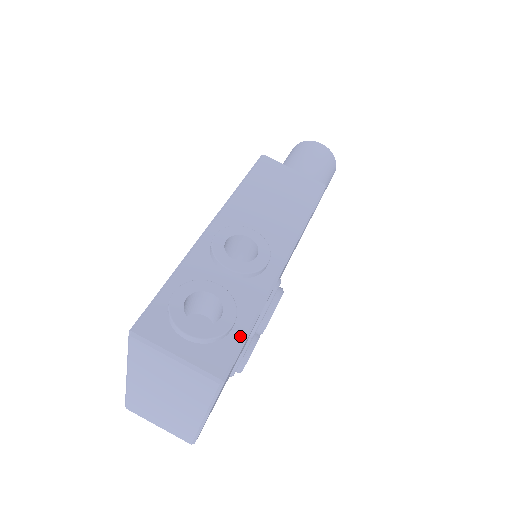
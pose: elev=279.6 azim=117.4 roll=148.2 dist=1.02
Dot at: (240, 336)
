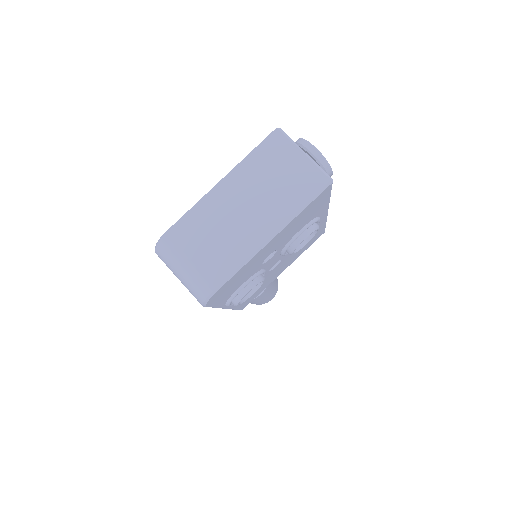
Dot at: occluded
